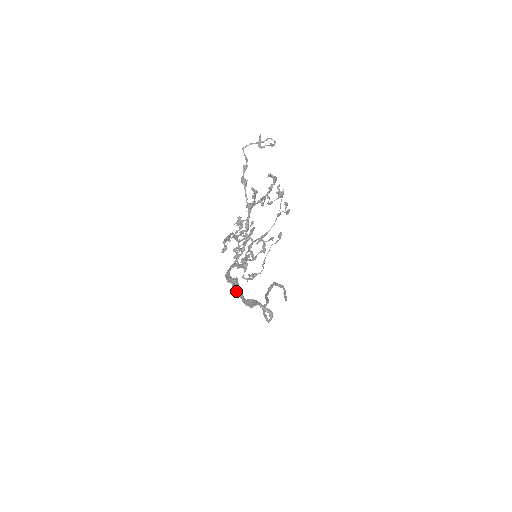
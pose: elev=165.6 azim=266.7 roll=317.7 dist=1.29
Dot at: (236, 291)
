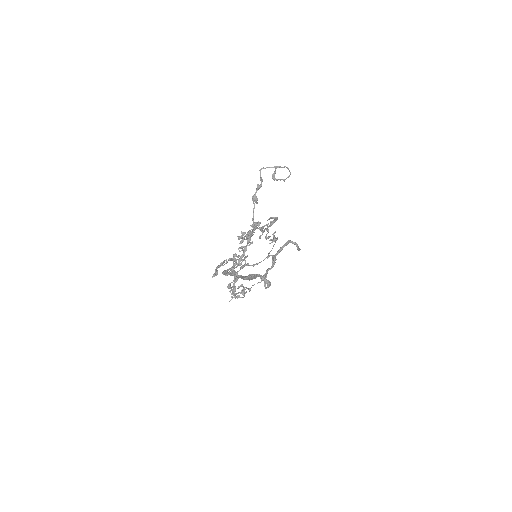
Dot at: occluded
